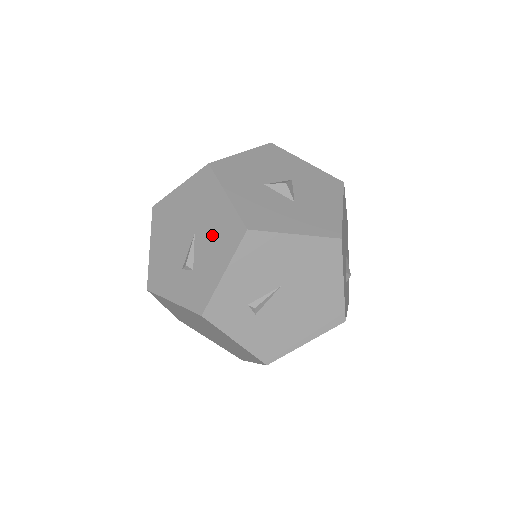
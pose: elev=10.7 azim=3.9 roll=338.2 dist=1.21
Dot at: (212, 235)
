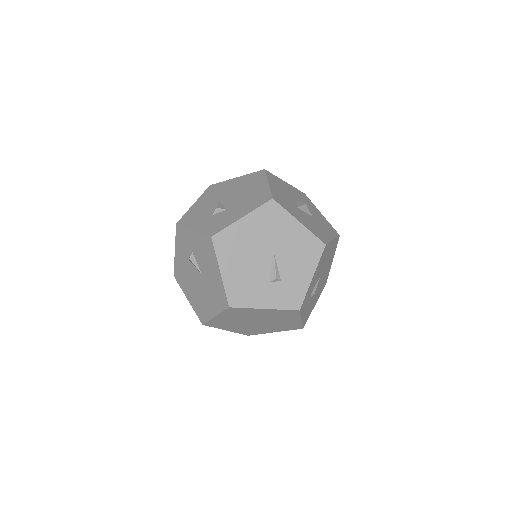
Dot at: (294, 253)
